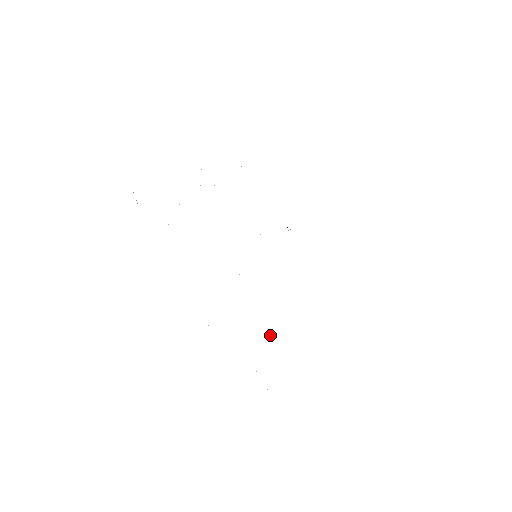
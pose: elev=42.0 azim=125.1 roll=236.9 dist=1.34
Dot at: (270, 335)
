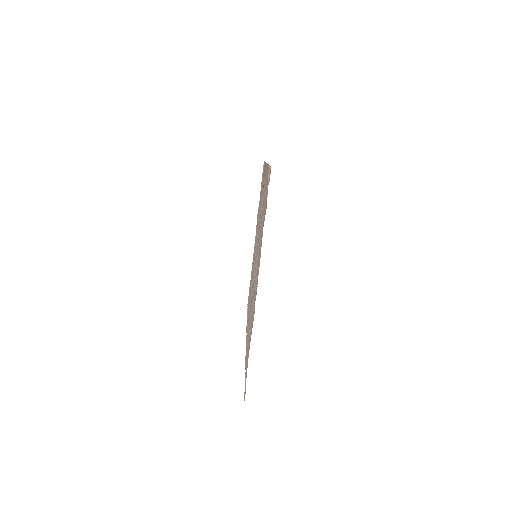
Dot at: occluded
